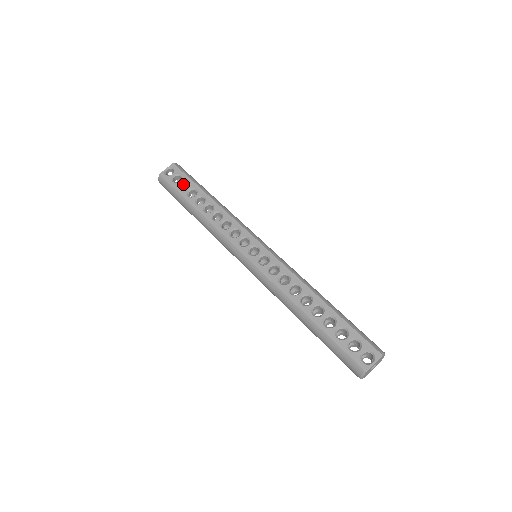
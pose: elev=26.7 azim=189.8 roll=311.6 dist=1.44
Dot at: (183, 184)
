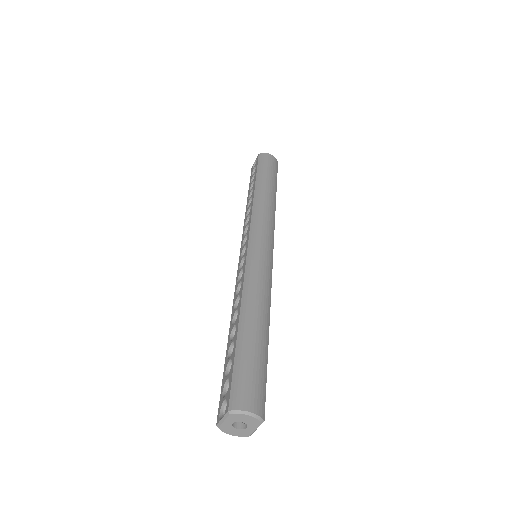
Dot at: occluded
